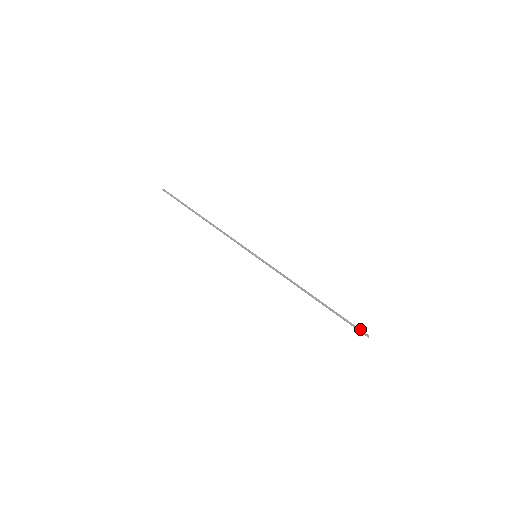
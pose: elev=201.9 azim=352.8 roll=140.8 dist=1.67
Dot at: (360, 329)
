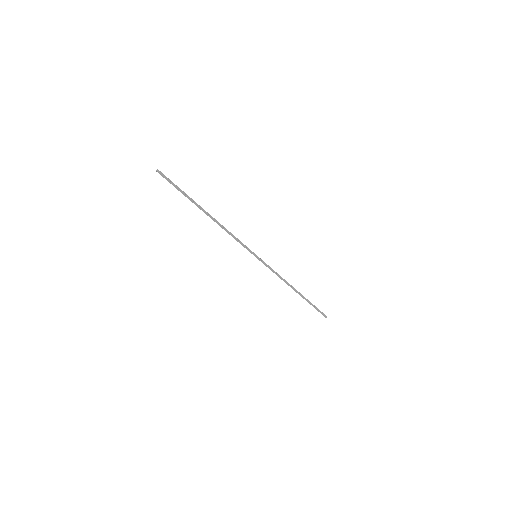
Dot at: (323, 313)
